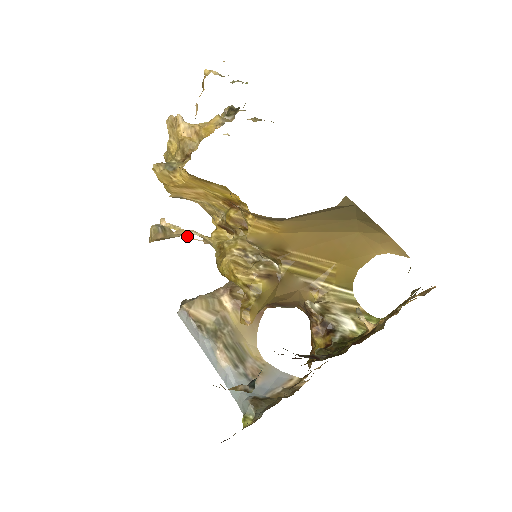
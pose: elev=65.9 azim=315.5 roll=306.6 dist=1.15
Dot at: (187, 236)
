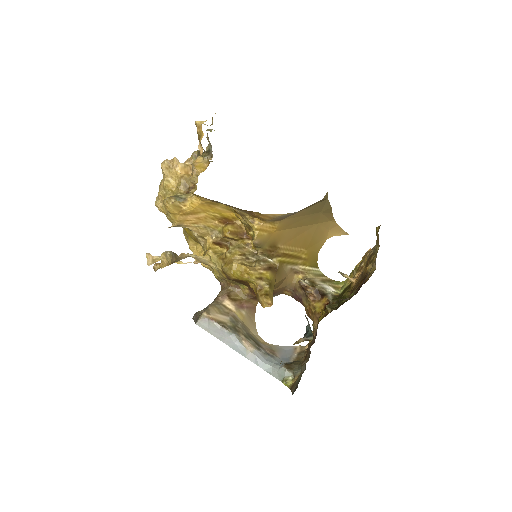
Dot at: (177, 262)
